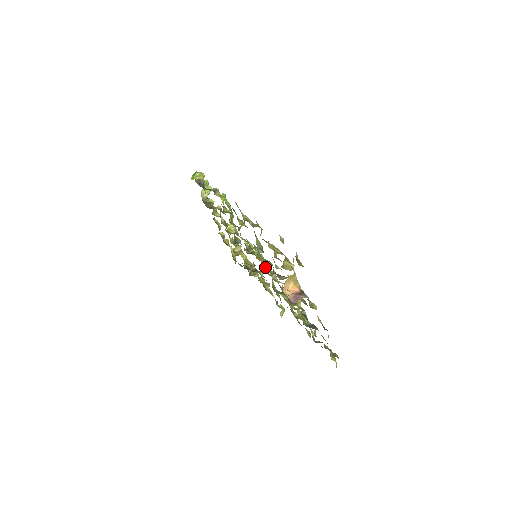
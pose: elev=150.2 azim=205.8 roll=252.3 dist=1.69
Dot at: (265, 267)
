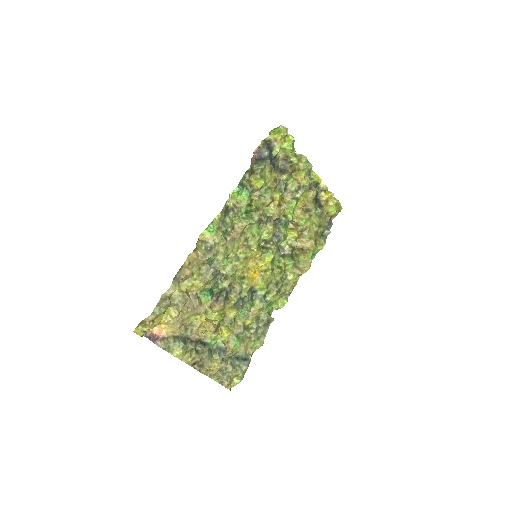
Dot at: (241, 275)
